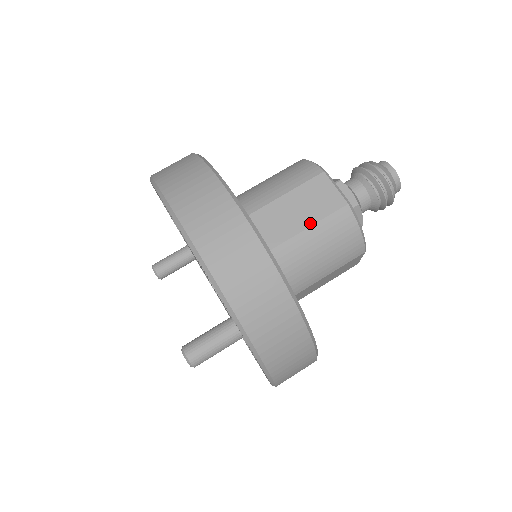
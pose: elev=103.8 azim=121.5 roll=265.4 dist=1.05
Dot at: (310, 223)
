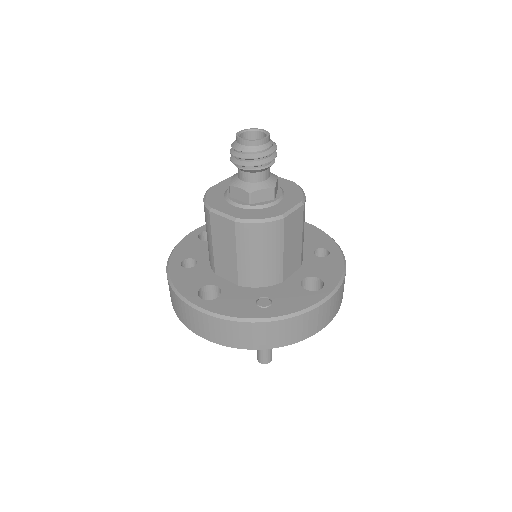
Dot at: (234, 250)
